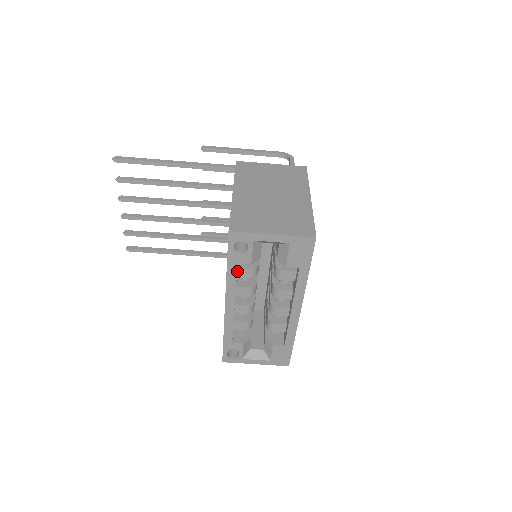
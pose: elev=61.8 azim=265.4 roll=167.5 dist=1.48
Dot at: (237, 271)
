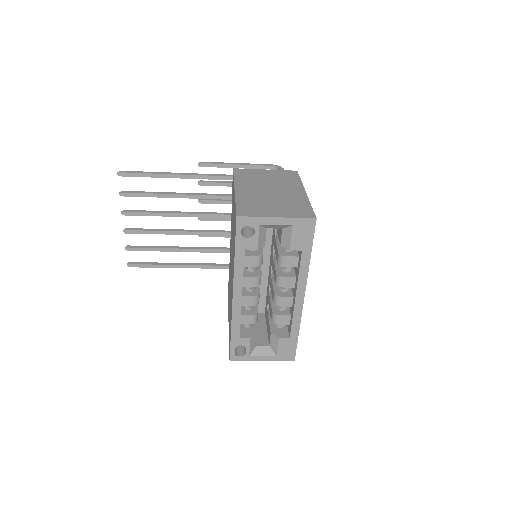
Dot at: occluded
